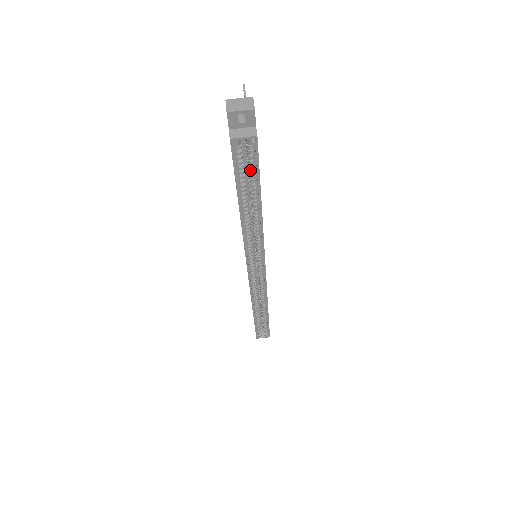
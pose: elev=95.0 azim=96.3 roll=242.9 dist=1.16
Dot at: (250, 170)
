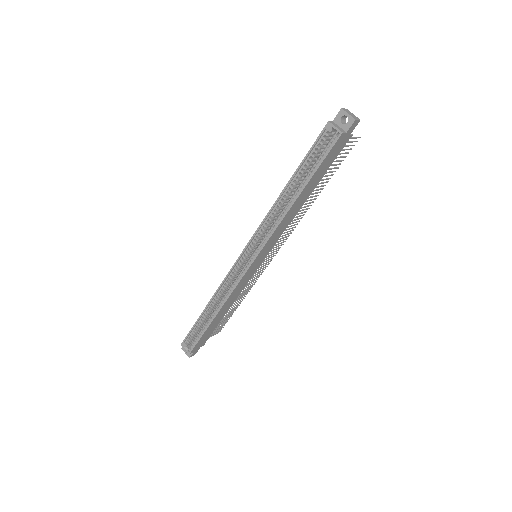
Dot at: (318, 159)
